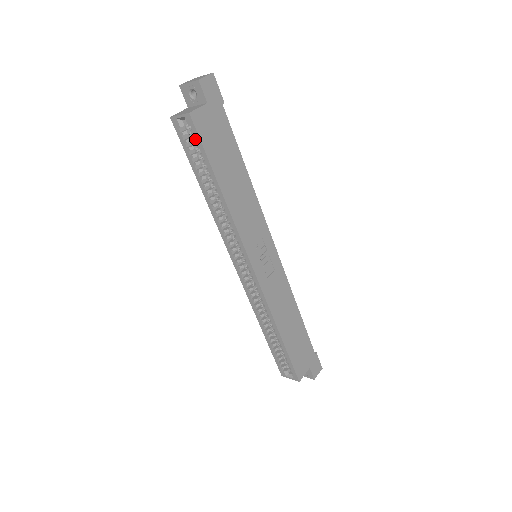
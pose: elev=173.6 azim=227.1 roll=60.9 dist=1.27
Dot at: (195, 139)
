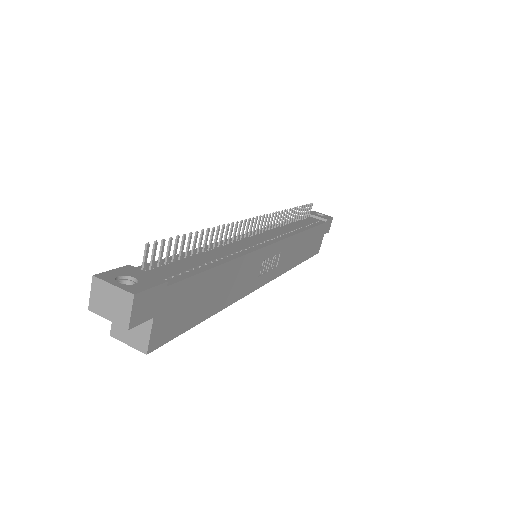
Dot at: occluded
